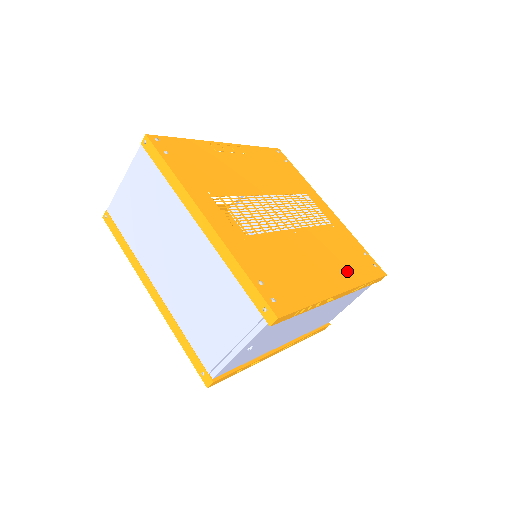
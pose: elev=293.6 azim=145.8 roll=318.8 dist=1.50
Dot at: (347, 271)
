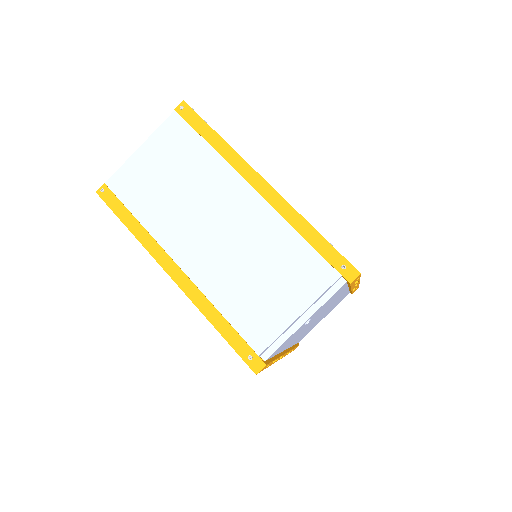
Dot at: occluded
